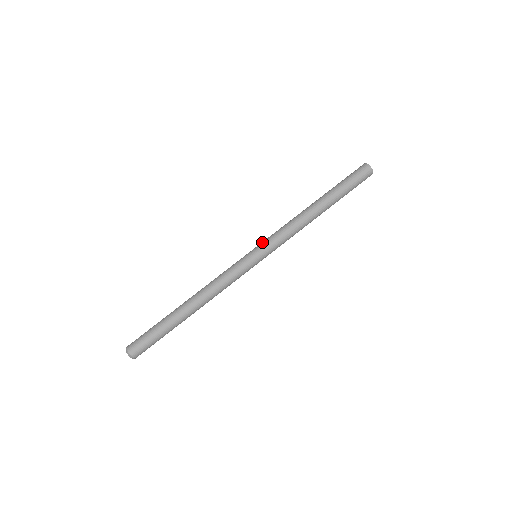
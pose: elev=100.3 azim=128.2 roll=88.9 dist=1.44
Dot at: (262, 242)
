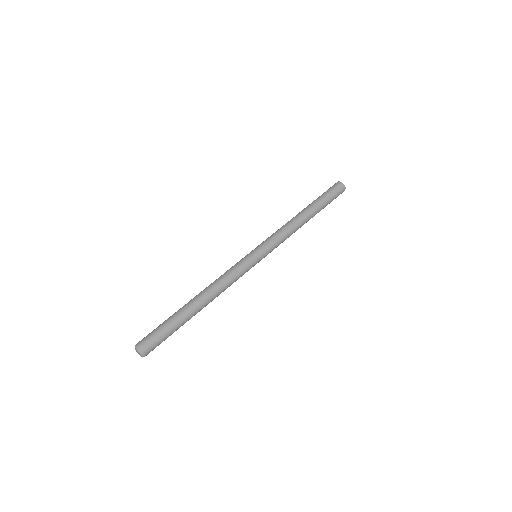
Dot at: (263, 244)
